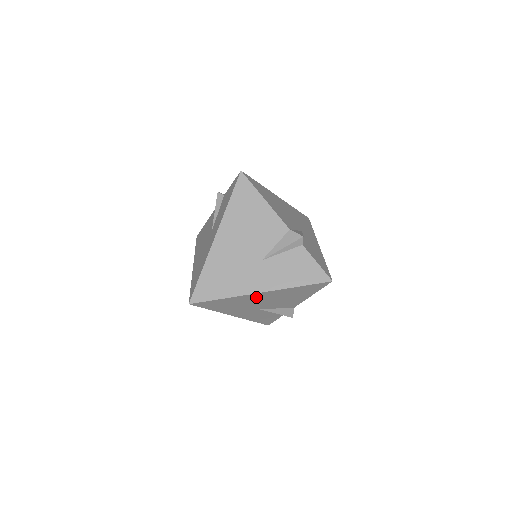
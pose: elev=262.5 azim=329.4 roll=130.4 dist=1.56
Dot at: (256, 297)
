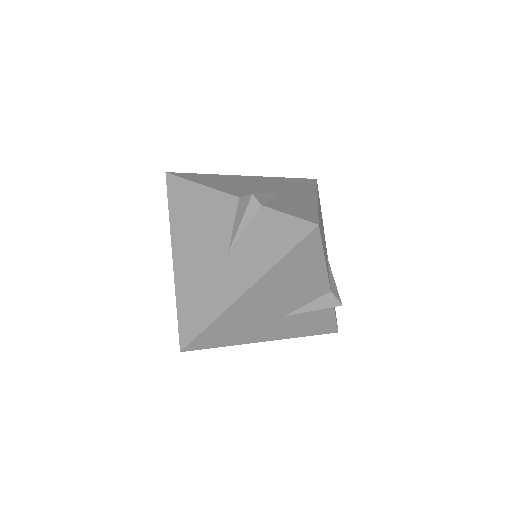
Dot at: occluded
